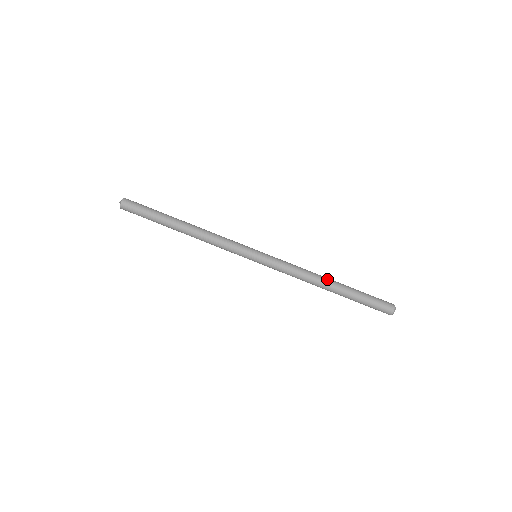
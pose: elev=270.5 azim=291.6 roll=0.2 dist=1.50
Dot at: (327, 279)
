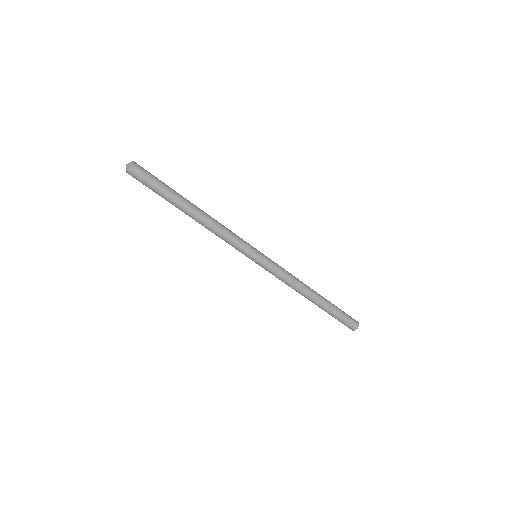
Dot at: occluded
